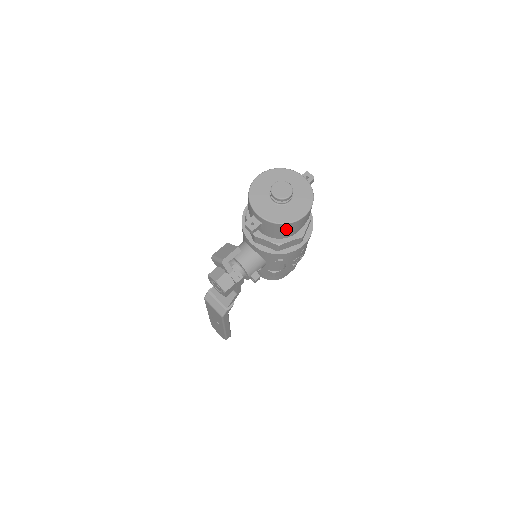
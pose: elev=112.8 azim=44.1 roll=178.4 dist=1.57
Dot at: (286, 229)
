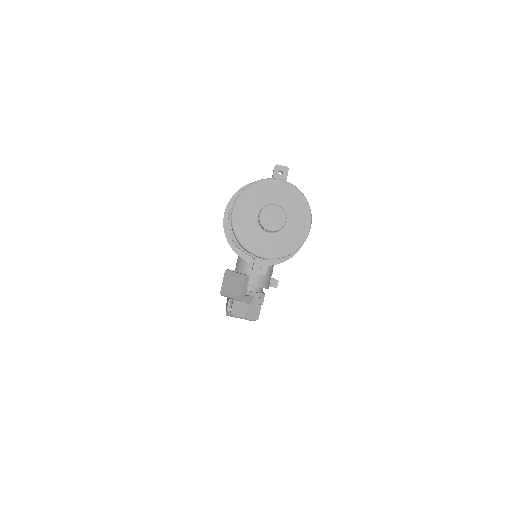
Dot at: occluded
